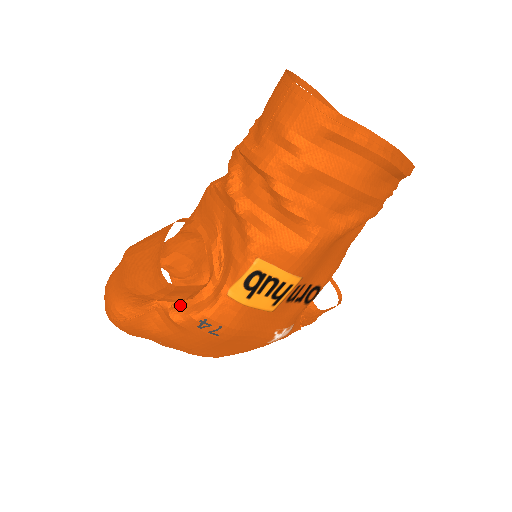
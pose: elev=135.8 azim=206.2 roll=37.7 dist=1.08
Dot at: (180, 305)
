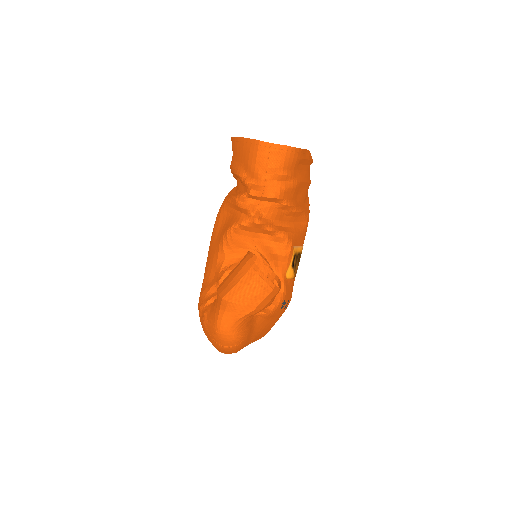
Dot at: occluded
